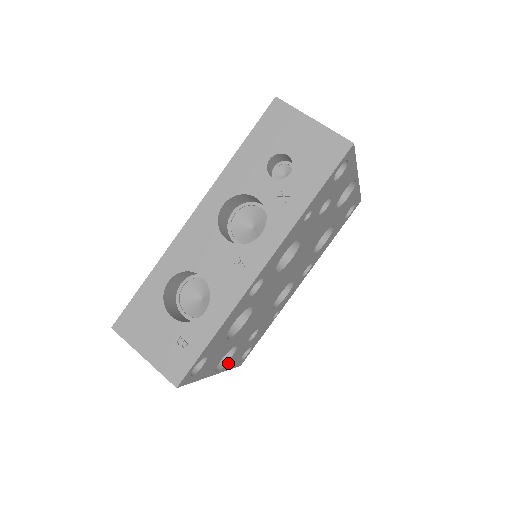
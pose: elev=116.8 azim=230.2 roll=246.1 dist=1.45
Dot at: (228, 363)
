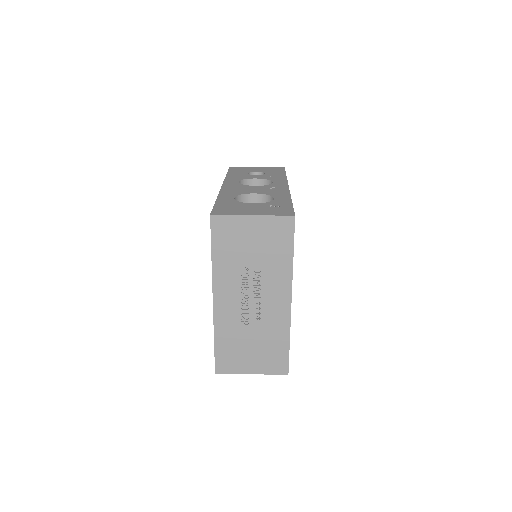
Dot at: occluded
